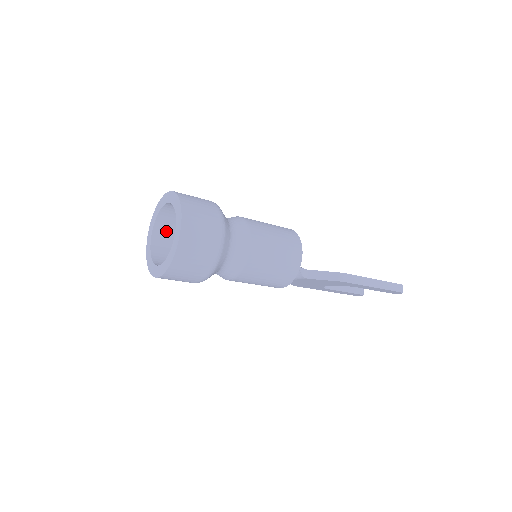
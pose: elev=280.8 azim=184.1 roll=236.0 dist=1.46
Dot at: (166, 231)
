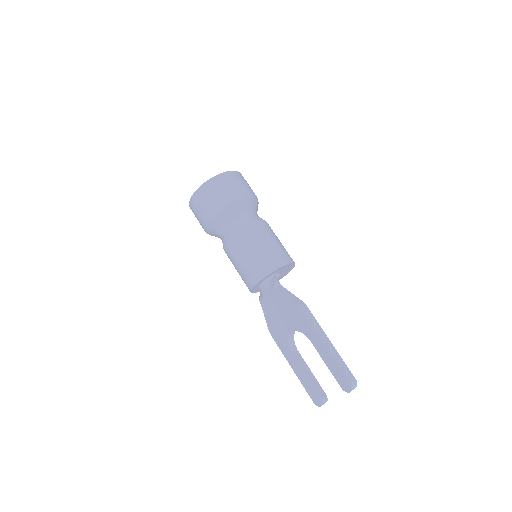
Dot at: occluded
